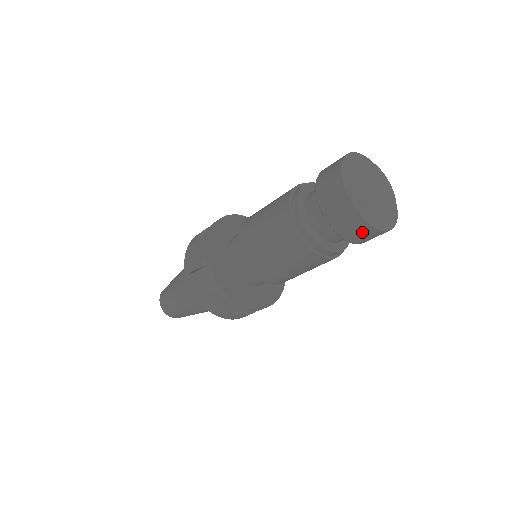
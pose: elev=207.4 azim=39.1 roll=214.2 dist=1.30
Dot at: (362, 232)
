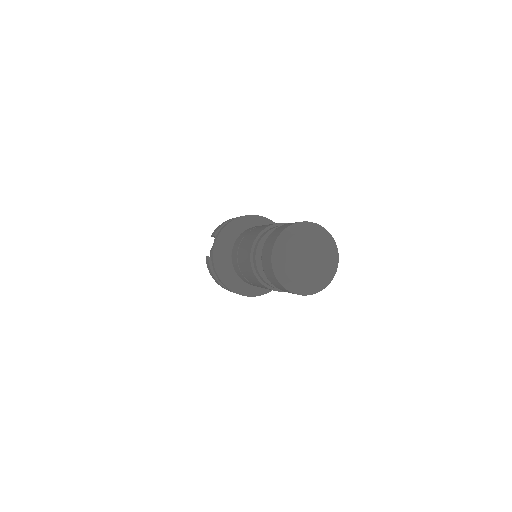
Dot at: (274, 280)
